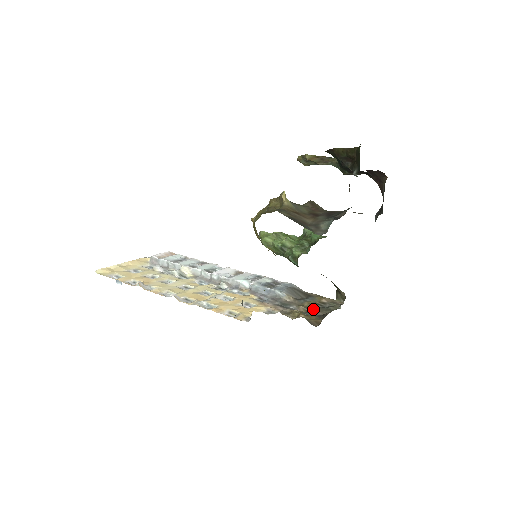
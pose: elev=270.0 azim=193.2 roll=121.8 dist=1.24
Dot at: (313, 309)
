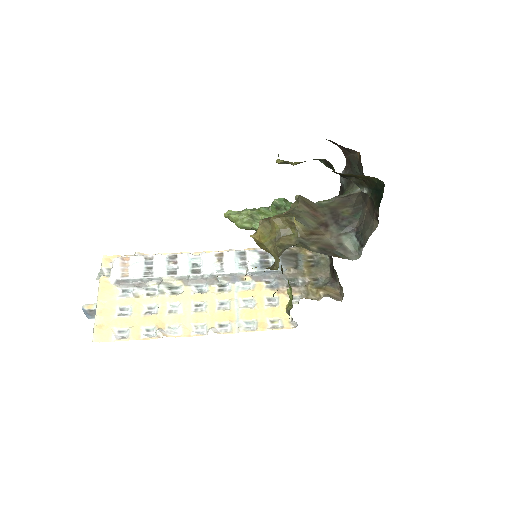
Dot at: (315, 273)
